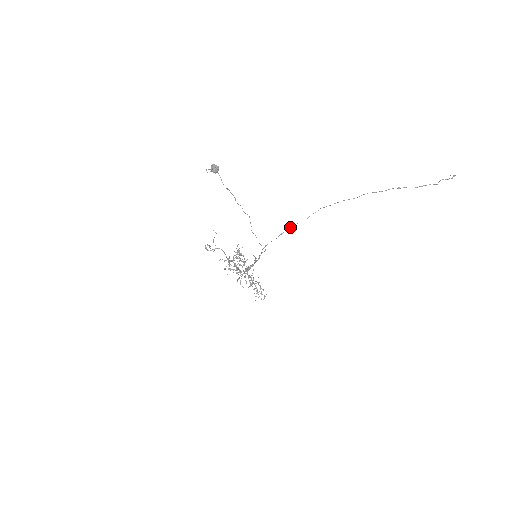
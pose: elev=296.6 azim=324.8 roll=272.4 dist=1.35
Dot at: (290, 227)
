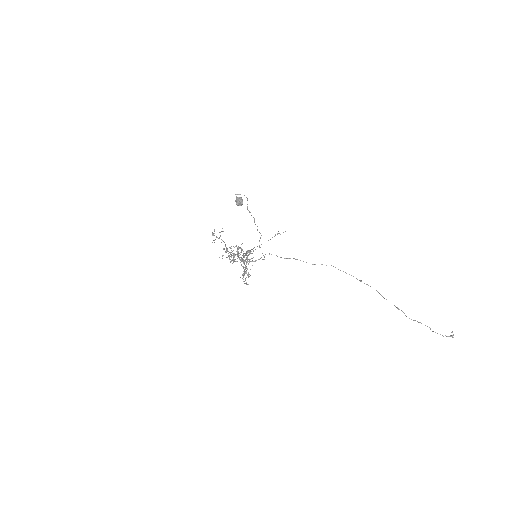
Dot at: (295, 259)
